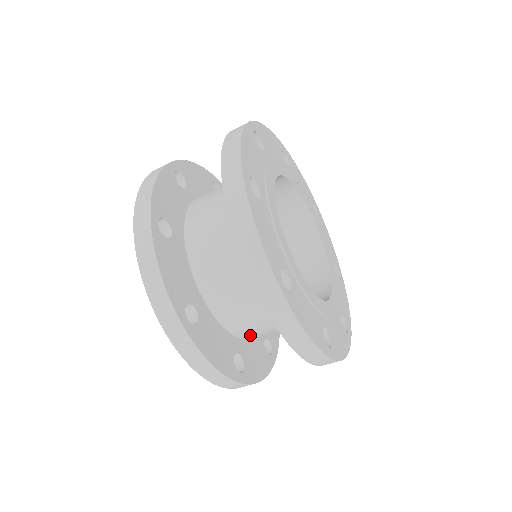
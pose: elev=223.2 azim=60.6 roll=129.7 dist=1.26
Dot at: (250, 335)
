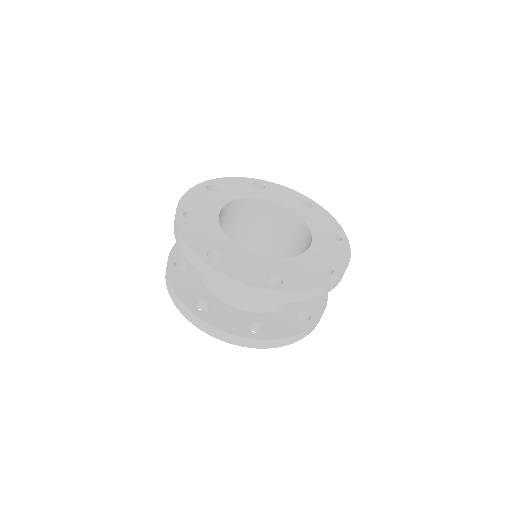
Dot at: (217, 290)
